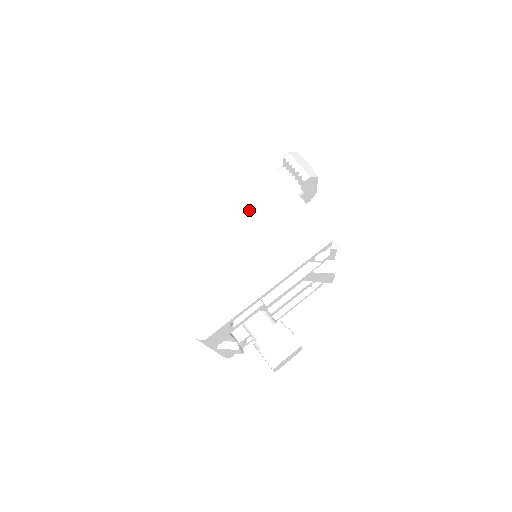
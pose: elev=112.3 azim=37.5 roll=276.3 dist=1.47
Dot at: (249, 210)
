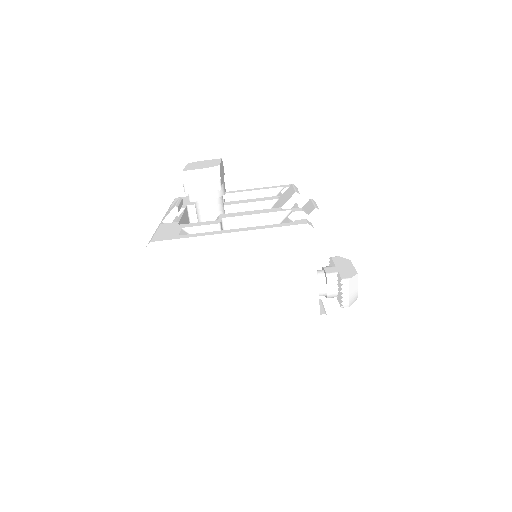
Dot at: (240, 278)
